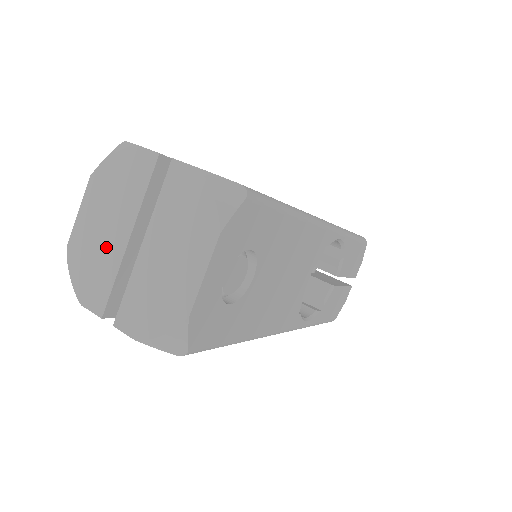
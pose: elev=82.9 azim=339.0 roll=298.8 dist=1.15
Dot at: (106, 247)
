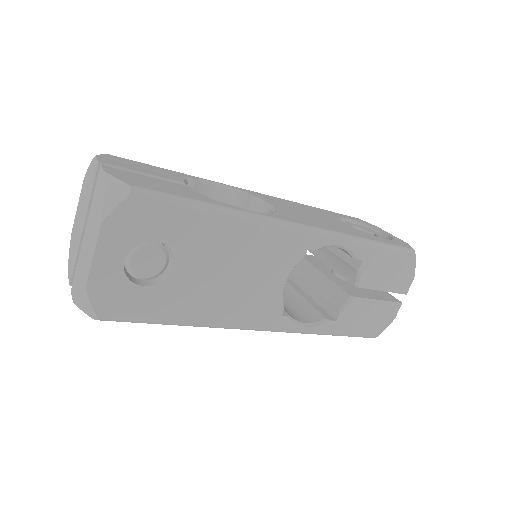
Dot at: (78, 233)
